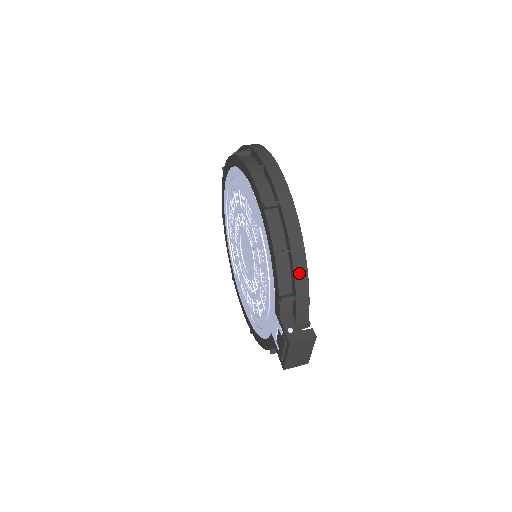
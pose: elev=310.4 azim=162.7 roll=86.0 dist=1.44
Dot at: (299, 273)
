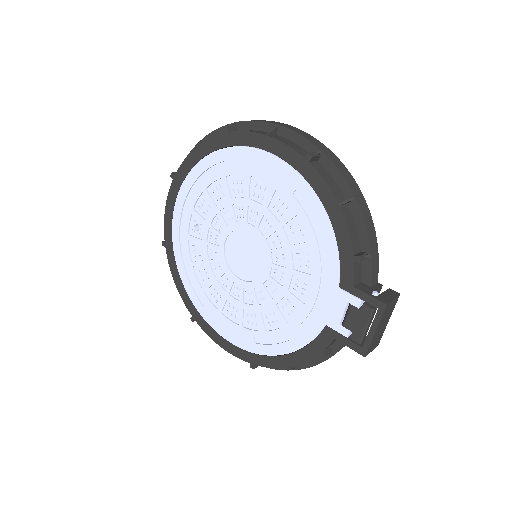
Dot at: (368, 222)
